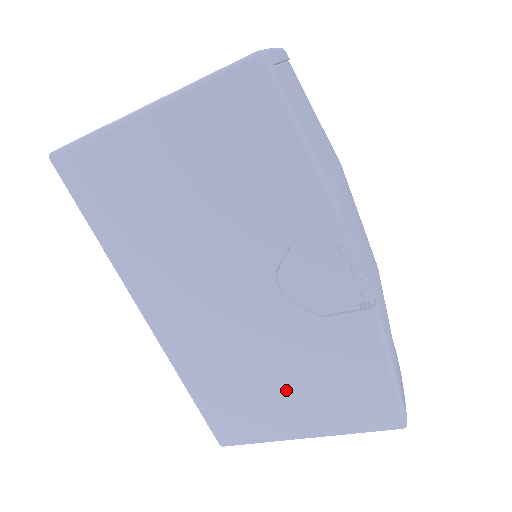
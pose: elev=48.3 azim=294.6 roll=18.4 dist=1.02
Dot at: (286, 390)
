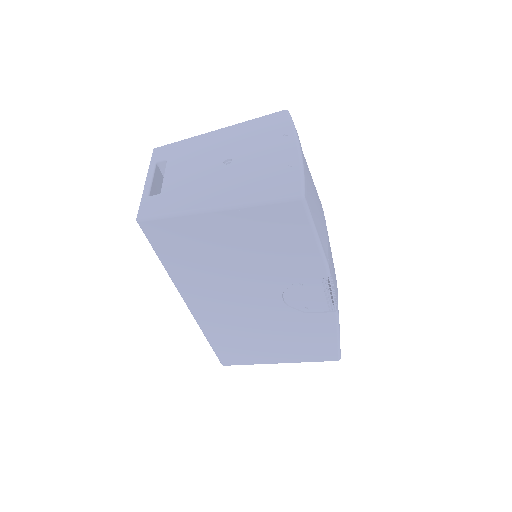
Dot at: (274, 343)
